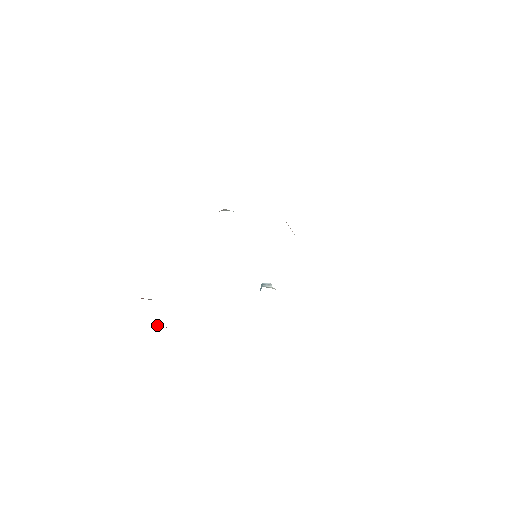
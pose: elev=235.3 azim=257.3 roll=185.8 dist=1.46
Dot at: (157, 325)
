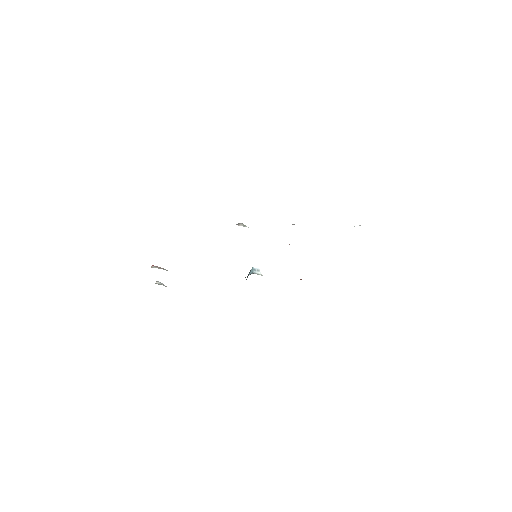
Dot at: (160, 283)
